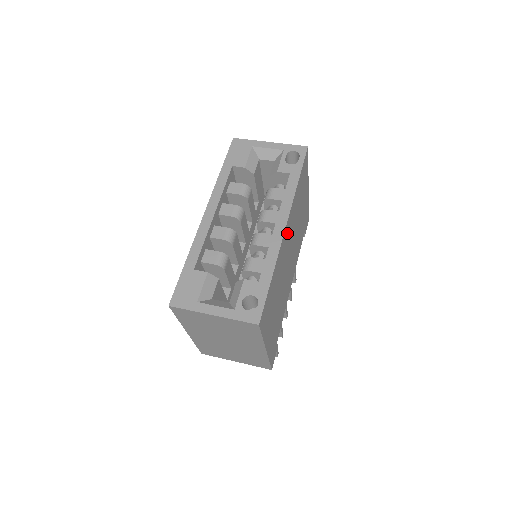
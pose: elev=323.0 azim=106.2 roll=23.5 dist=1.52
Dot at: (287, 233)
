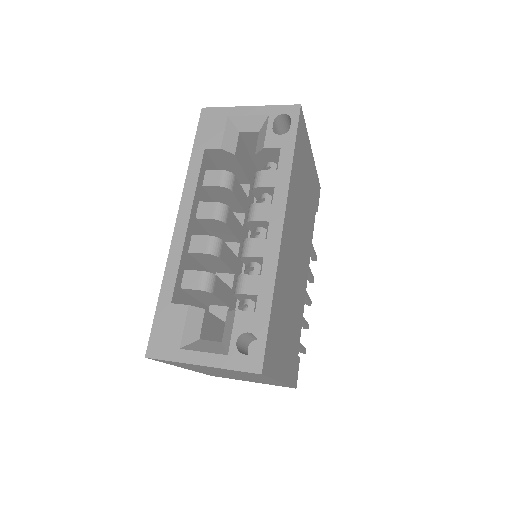
Dot at: (287, 232)
